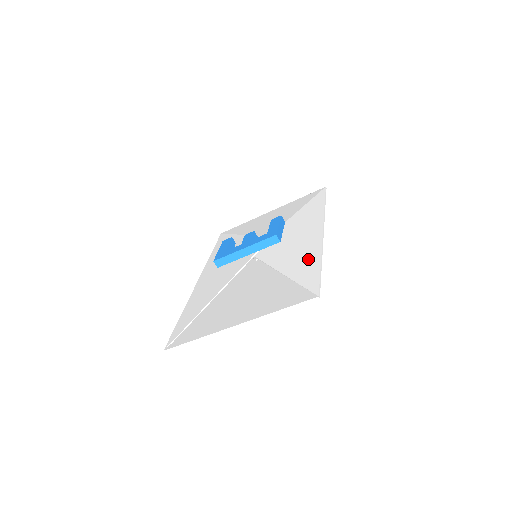
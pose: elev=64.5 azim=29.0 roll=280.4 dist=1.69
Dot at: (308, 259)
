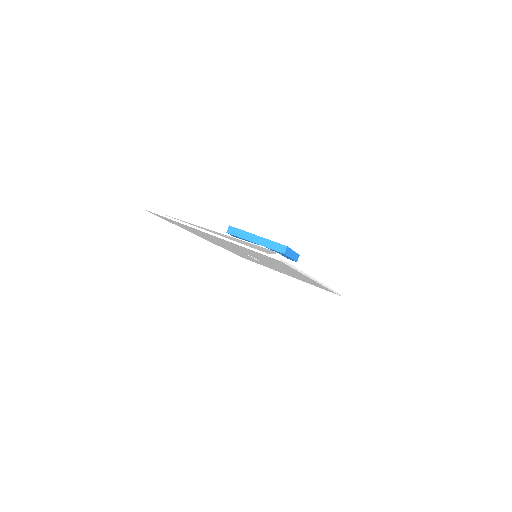
Dot at: occluded
